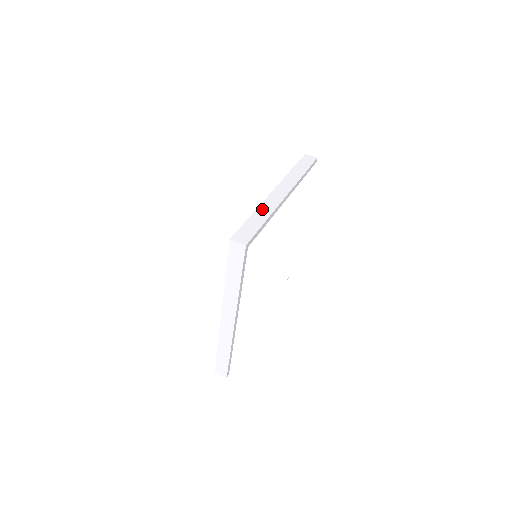
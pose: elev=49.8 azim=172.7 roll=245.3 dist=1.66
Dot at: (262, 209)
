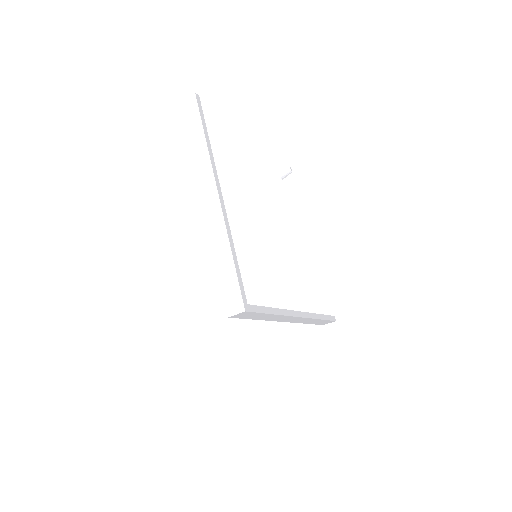
Dot at: (217, 243)
